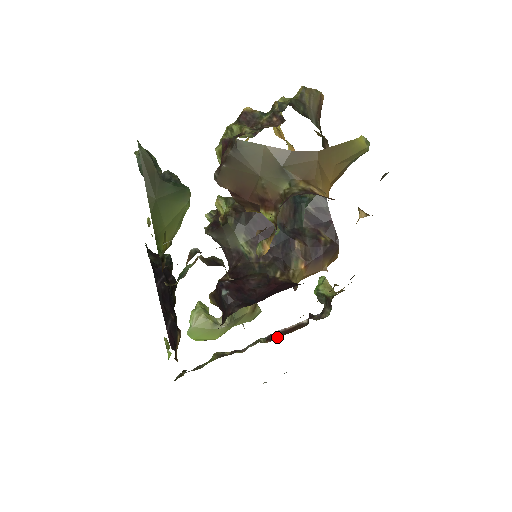
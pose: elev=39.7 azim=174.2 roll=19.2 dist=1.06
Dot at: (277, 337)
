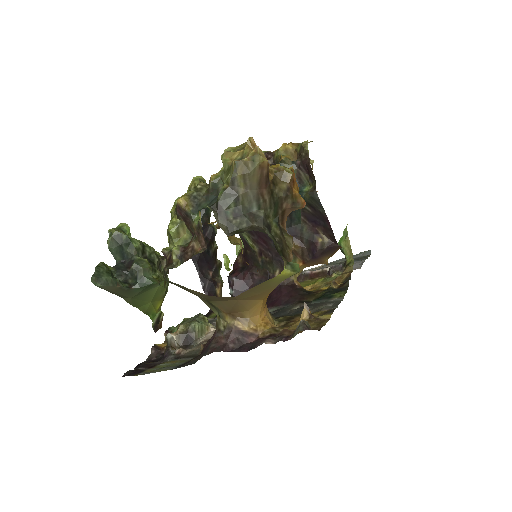
Dot at: (304, 279)
